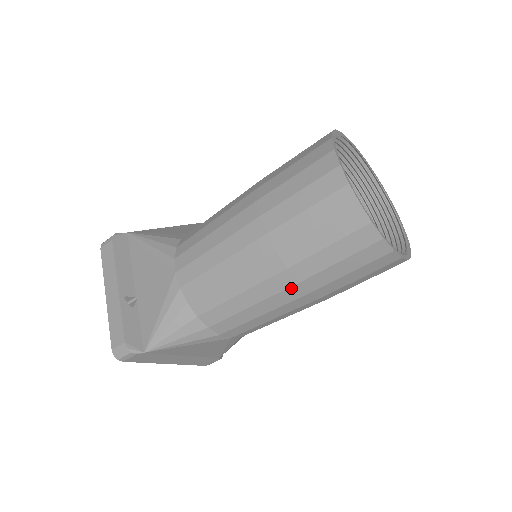
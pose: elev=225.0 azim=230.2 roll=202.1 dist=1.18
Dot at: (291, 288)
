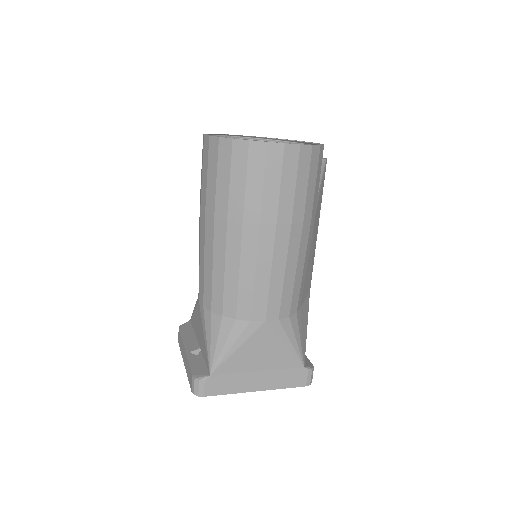
Dot at: (244, 232)
